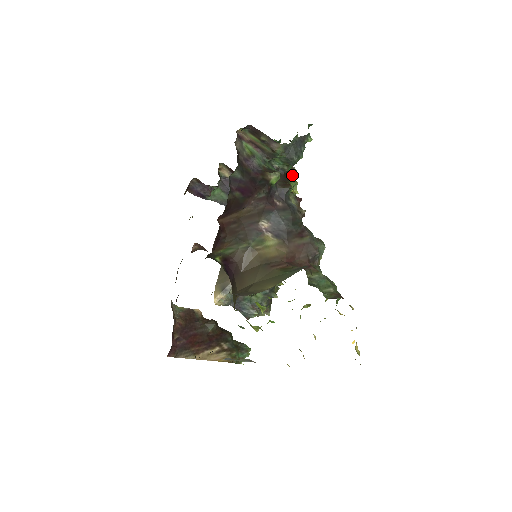
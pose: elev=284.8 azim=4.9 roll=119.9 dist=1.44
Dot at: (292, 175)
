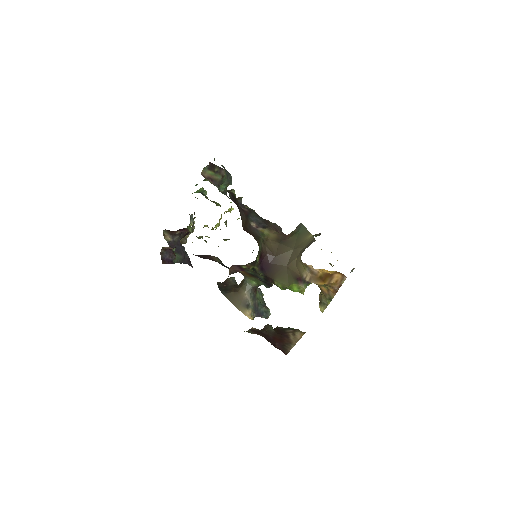
Dot at: (217, 204)
